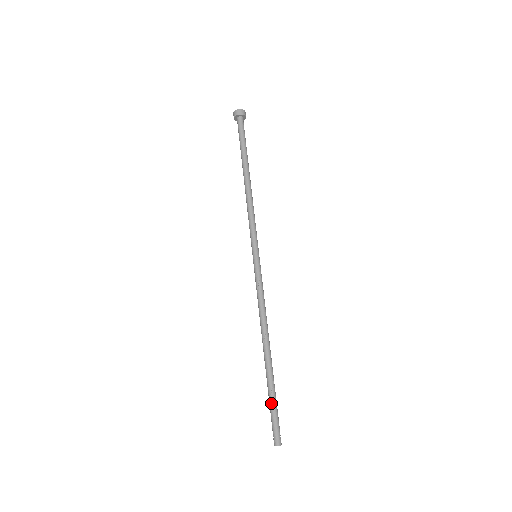
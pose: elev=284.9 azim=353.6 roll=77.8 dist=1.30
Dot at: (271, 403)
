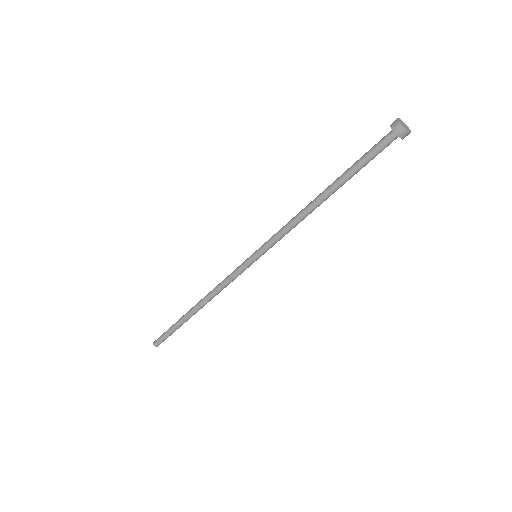
Dot at: (172, 331)
